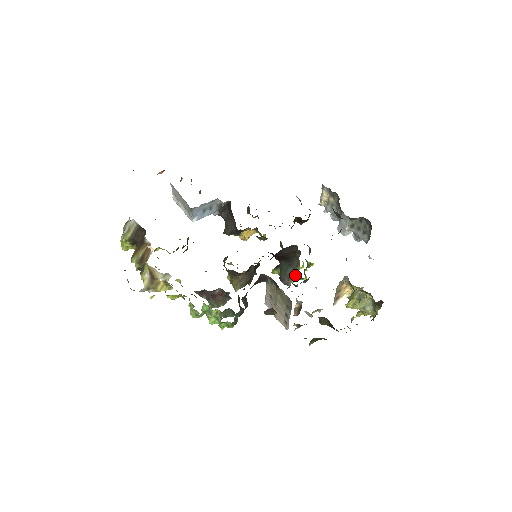
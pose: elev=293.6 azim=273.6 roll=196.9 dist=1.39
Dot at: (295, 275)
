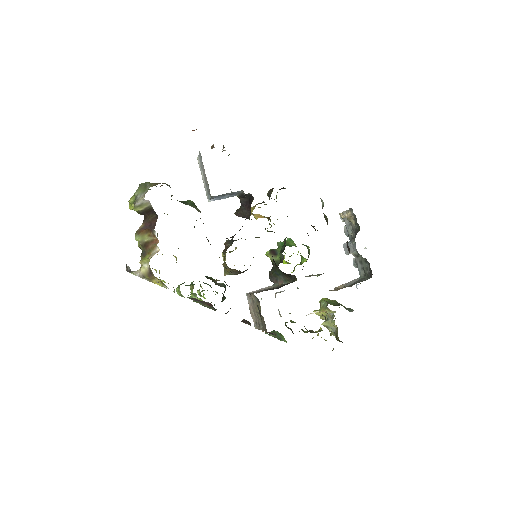
Dot at: (286, 261)
